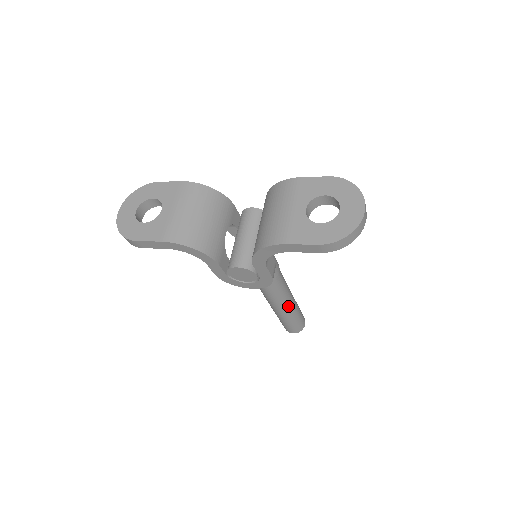
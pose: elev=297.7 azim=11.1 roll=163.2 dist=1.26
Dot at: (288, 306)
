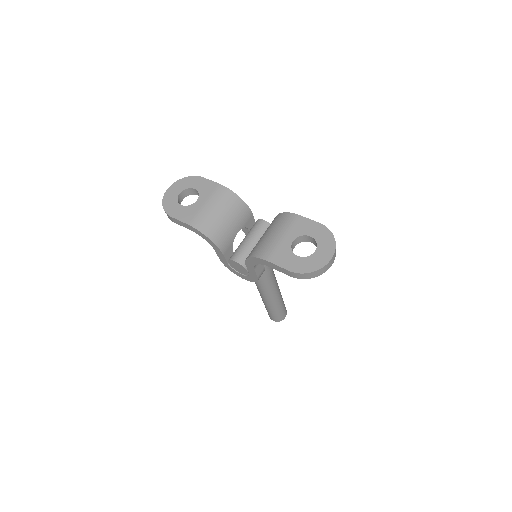
Dot at: (273, 300)
